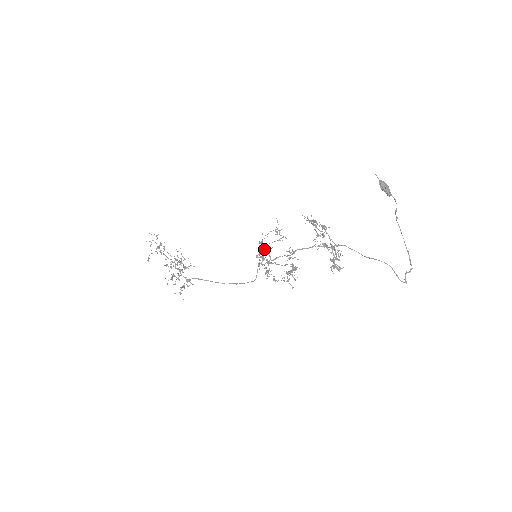
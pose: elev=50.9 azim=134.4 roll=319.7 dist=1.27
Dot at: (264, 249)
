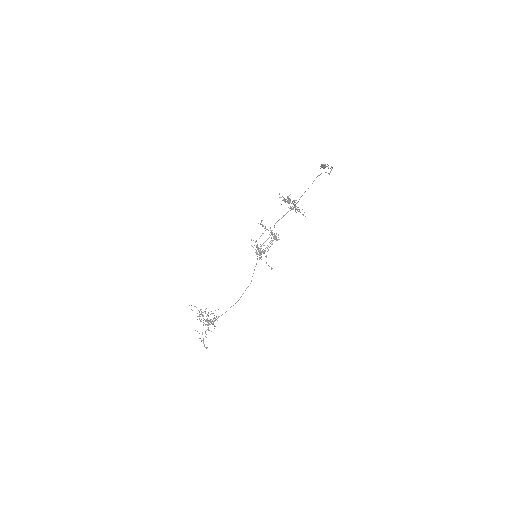
Dot at: (266, 263)
